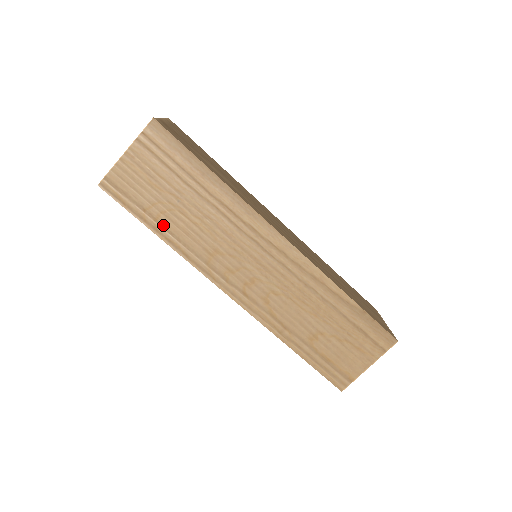
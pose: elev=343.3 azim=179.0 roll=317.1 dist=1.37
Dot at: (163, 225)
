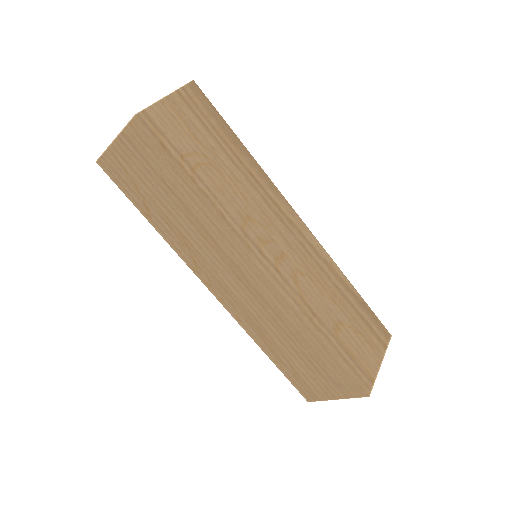
Dot at: (200, 177)
